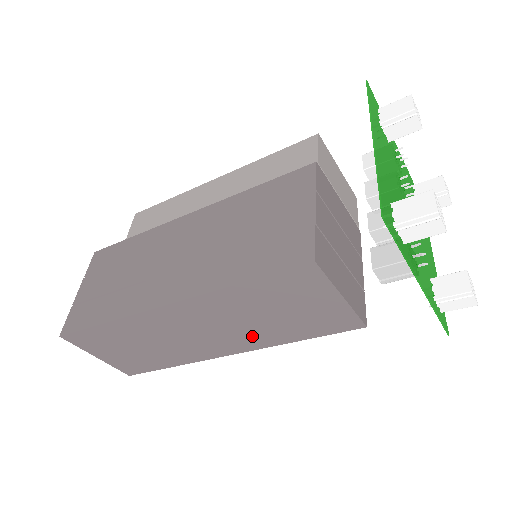
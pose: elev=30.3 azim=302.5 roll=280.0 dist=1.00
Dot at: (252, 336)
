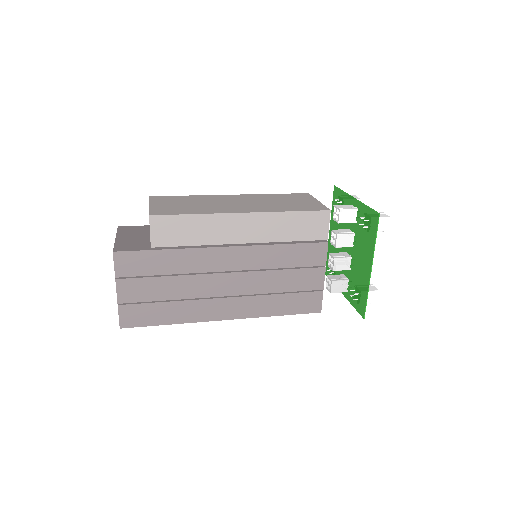
Dot at: occluded
